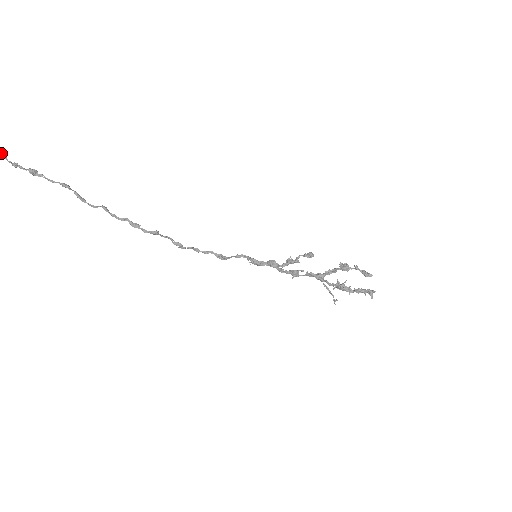
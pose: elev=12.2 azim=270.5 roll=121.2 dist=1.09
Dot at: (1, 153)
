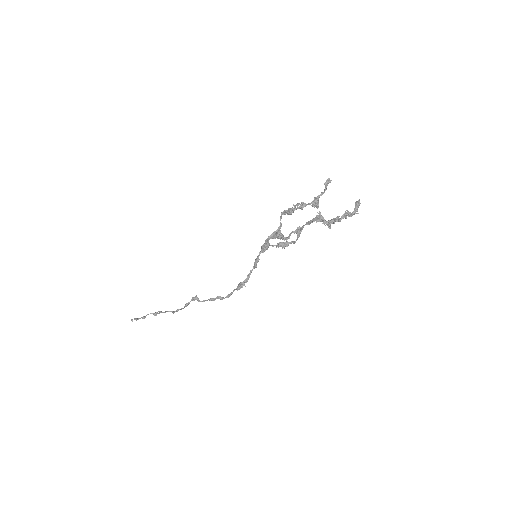
Dot at: occluded
